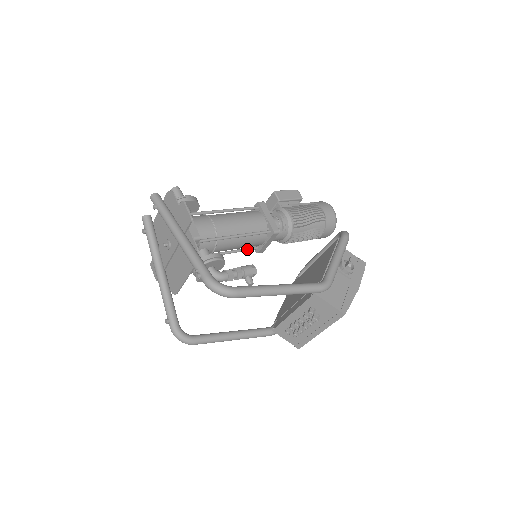
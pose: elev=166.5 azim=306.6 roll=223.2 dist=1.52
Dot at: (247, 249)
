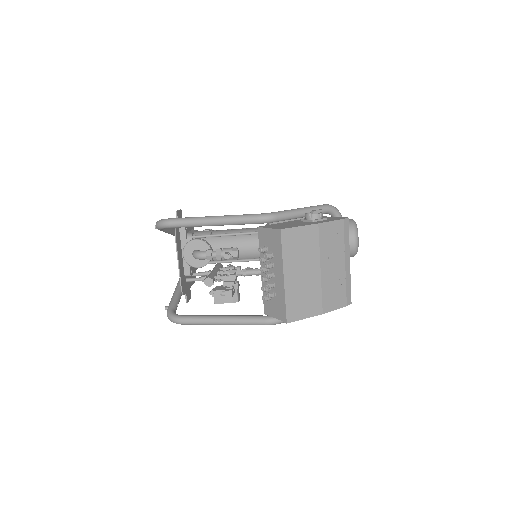
Dot at: (255, 259)
